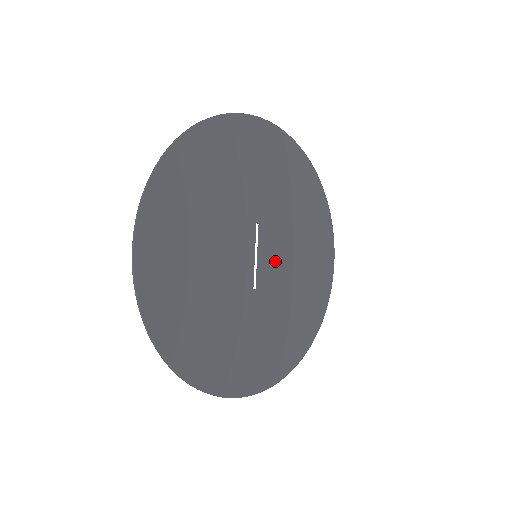
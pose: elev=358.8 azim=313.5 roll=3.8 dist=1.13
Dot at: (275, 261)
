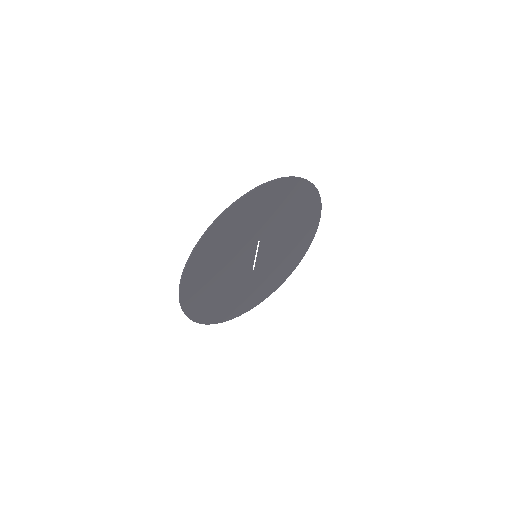
Dot at: (270, 251)
